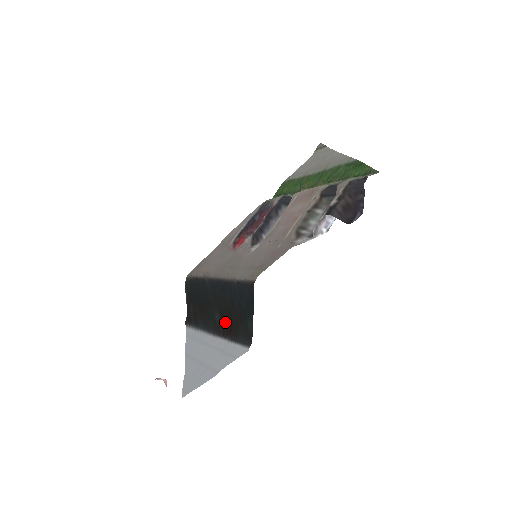
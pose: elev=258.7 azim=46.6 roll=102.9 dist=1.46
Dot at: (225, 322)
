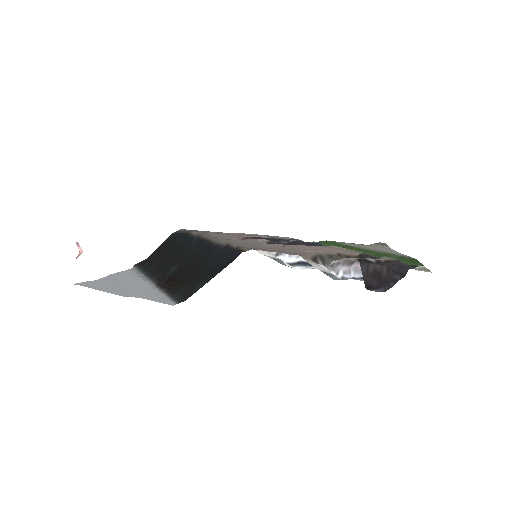
Dot at: (176, 277)
